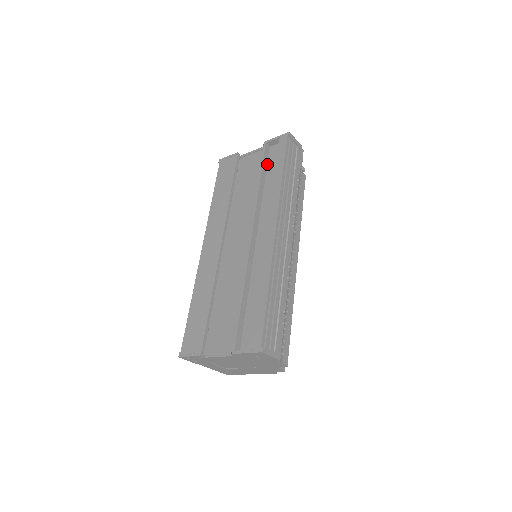
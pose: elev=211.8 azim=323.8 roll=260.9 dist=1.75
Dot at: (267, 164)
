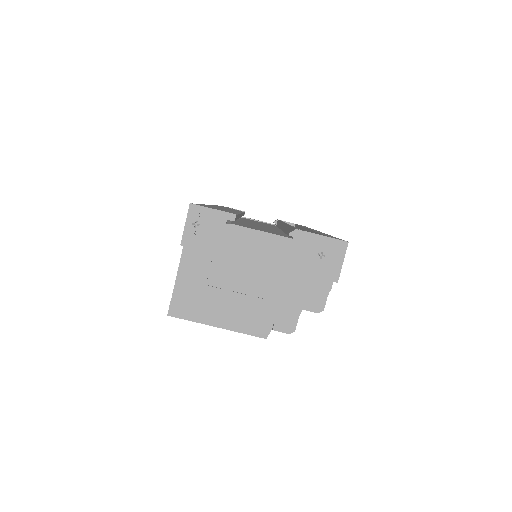
Dot at: occluded
